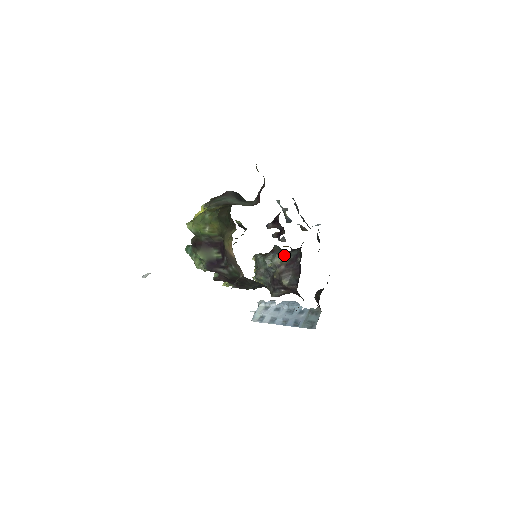
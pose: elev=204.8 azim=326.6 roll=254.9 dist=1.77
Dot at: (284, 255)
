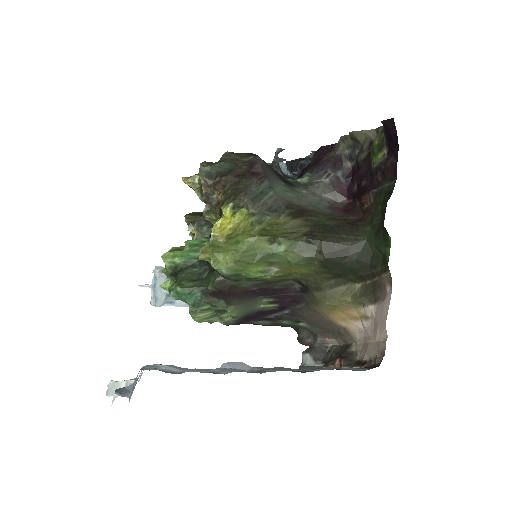
Dot at: occluded
